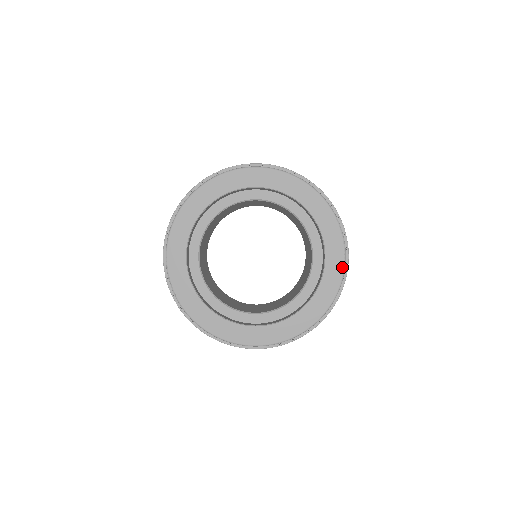
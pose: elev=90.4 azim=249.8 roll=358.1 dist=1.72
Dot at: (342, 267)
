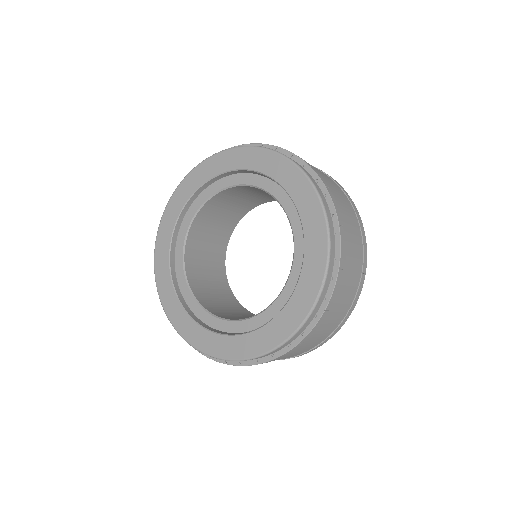
Dot at: (292, 331)
